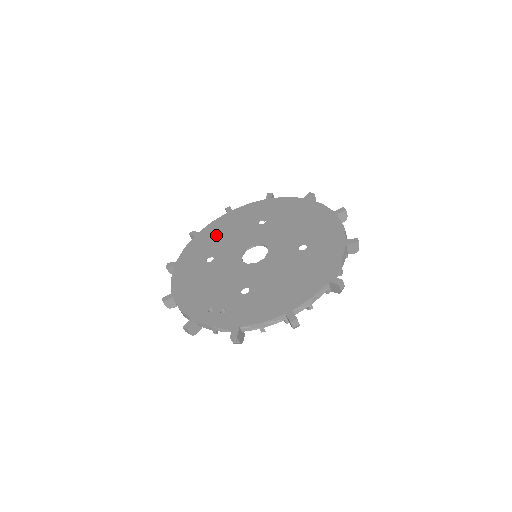
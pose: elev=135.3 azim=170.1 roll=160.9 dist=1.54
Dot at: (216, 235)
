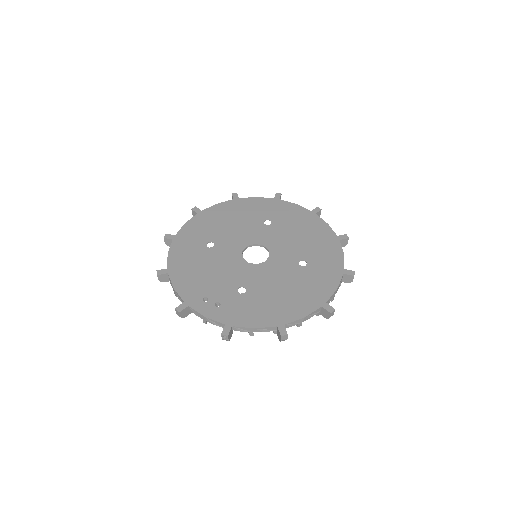
Dot at: (220, 220)
